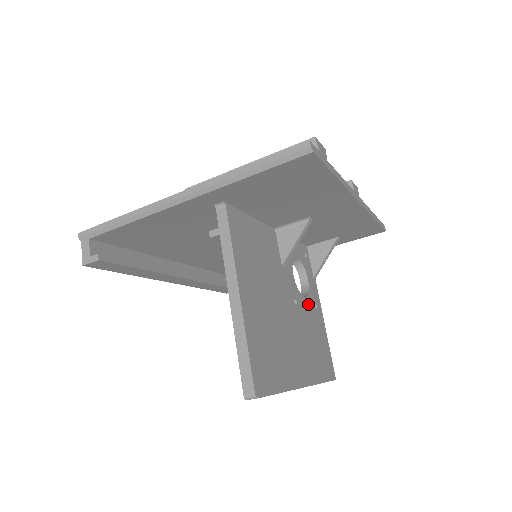
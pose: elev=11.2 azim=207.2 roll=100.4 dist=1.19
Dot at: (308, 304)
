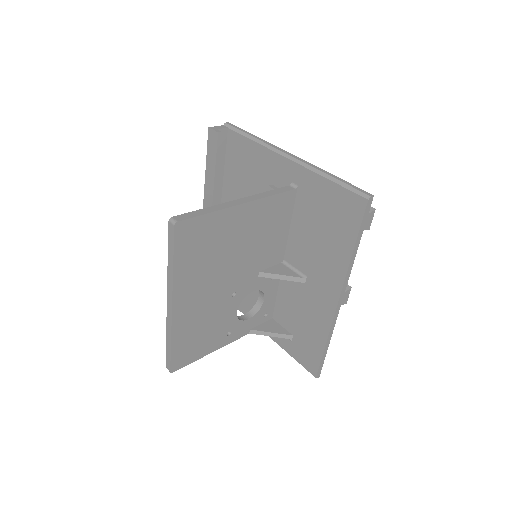
Dot at: (231, 318)
